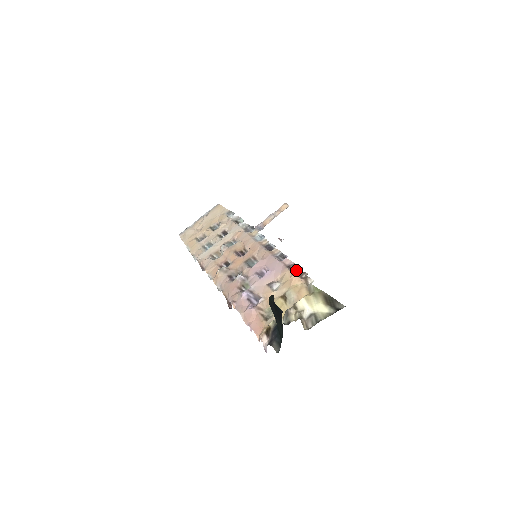
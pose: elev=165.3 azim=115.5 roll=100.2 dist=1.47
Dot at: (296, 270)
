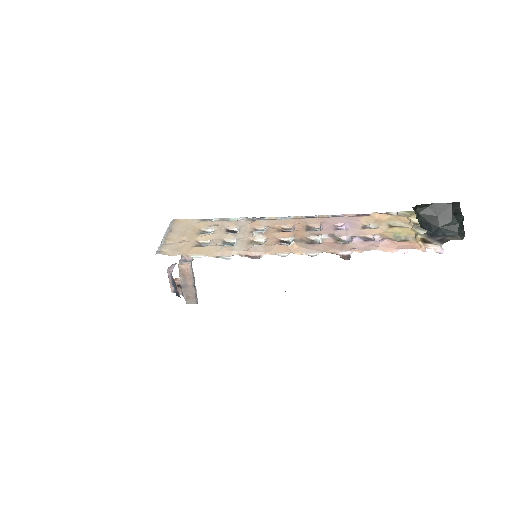
Dot at: occluded
